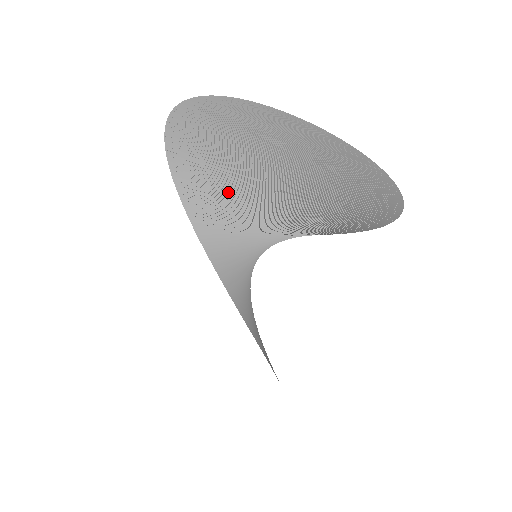
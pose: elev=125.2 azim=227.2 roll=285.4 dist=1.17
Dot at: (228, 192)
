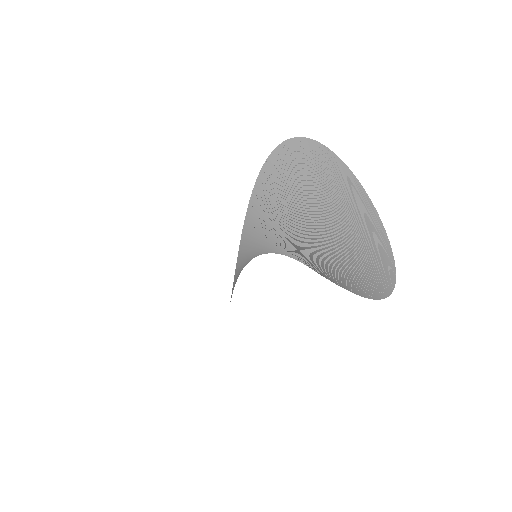
Dot at: (285, 215)
